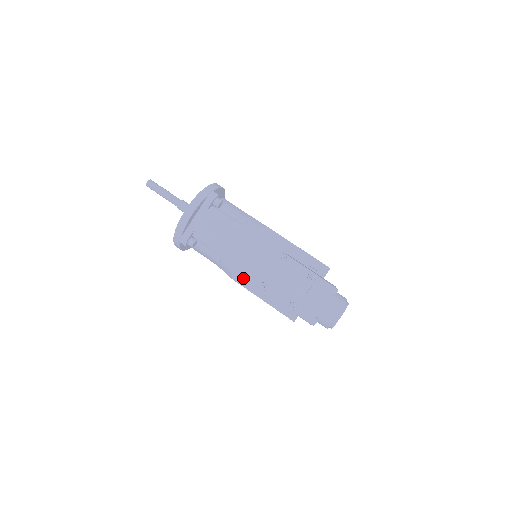
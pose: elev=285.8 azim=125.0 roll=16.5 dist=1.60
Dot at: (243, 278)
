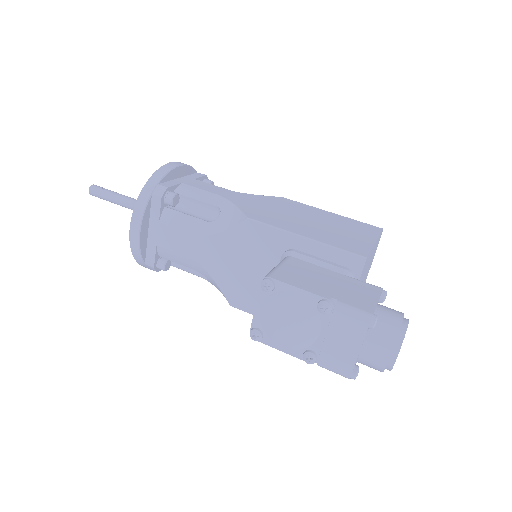
Dot at: (243, 301)
